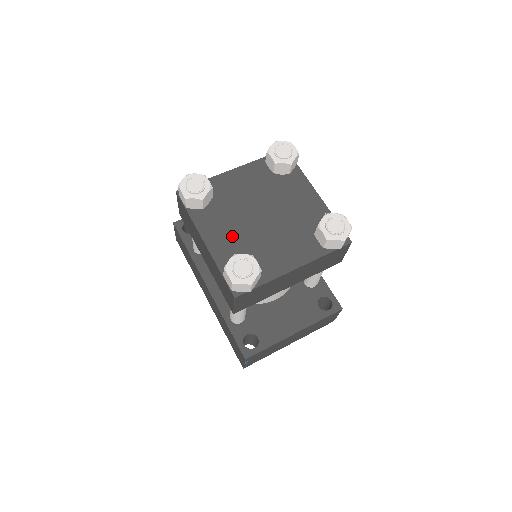
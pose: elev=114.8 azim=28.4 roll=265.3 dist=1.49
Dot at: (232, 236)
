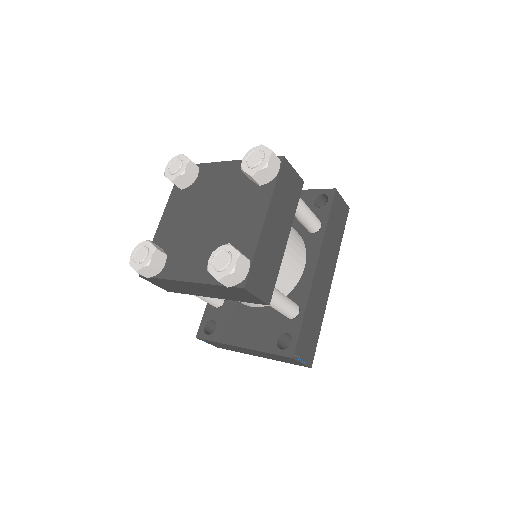
Dot at: (178, 224)
